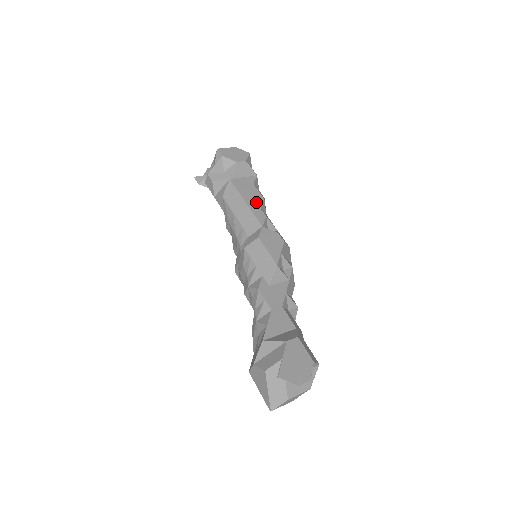
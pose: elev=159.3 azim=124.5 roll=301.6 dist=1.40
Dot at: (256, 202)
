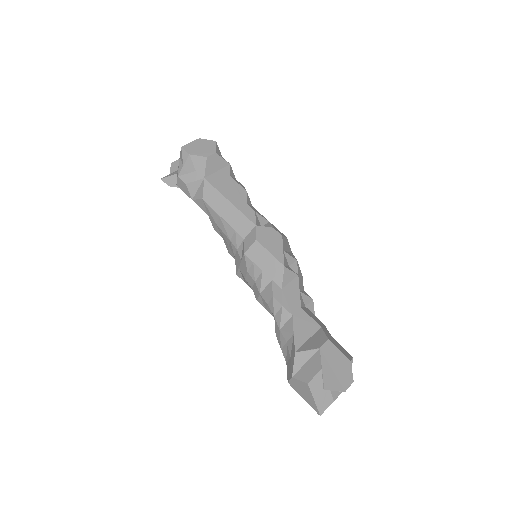
Dot at: (240, 198)
